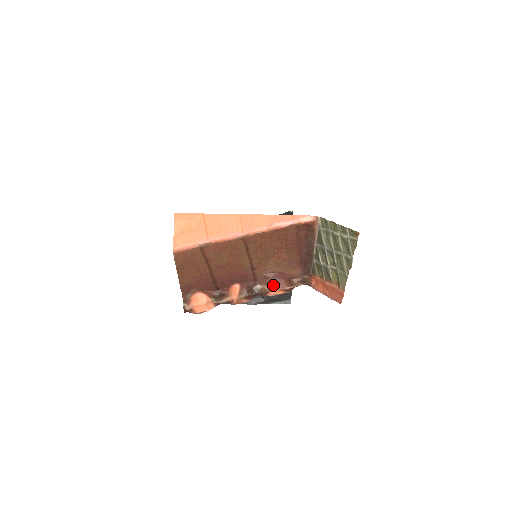
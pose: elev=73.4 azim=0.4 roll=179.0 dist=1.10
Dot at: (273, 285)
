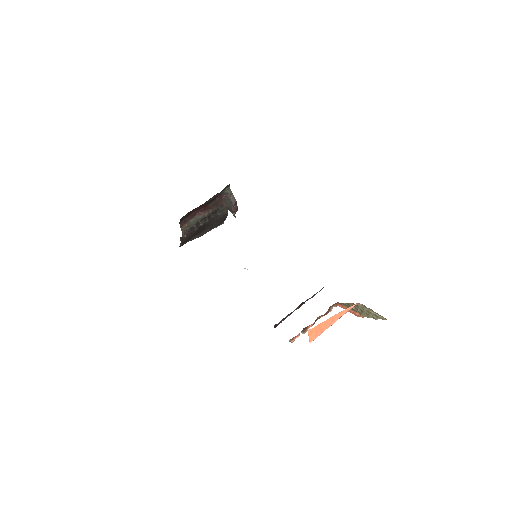
Dot at: occluded
